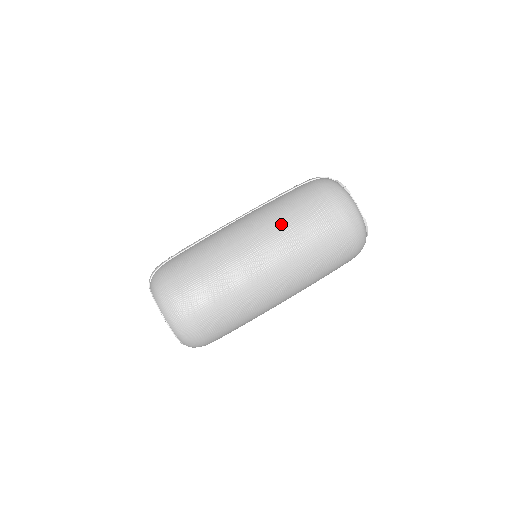
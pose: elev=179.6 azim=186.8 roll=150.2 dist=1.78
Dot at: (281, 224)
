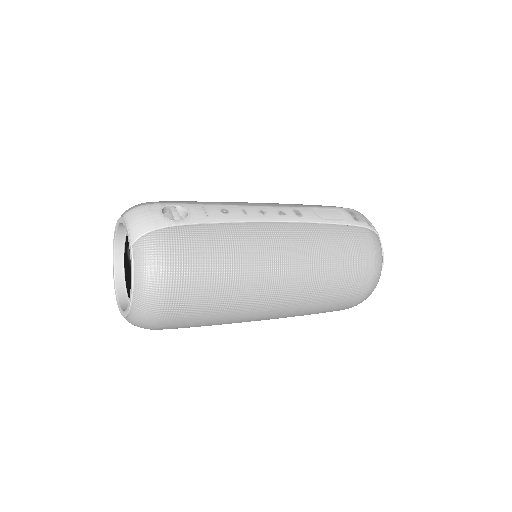
Dot at: (319, 273)
